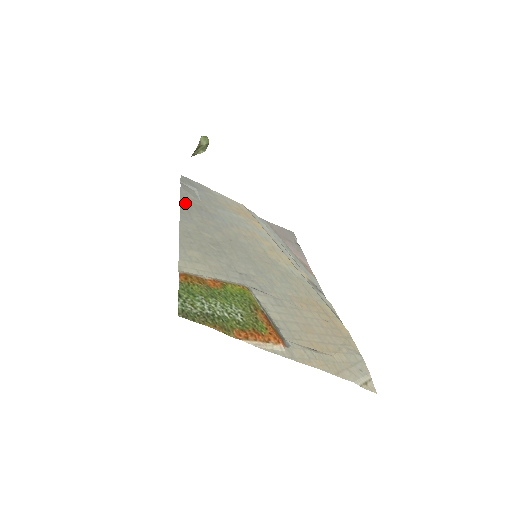
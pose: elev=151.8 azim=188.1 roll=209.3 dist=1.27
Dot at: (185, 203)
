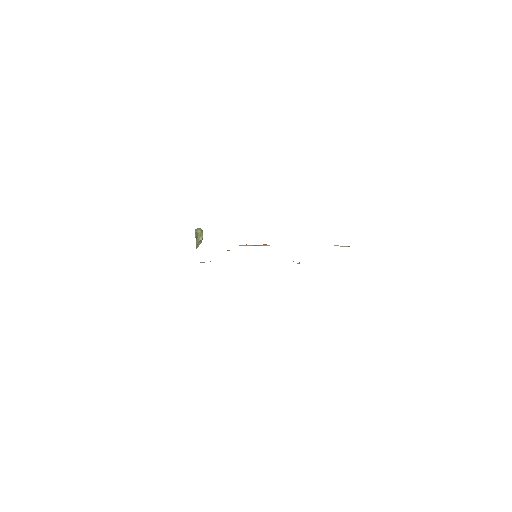
Dot at: occluded
